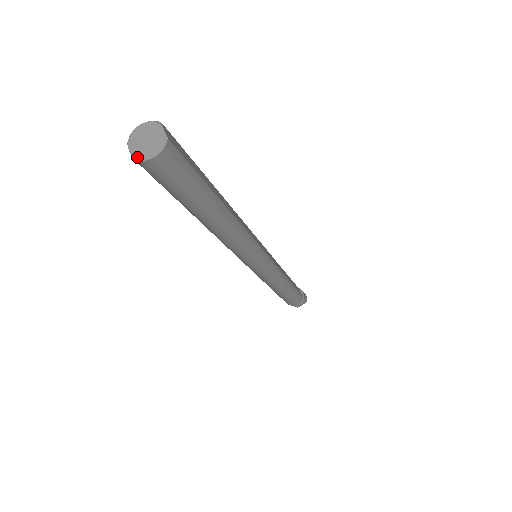
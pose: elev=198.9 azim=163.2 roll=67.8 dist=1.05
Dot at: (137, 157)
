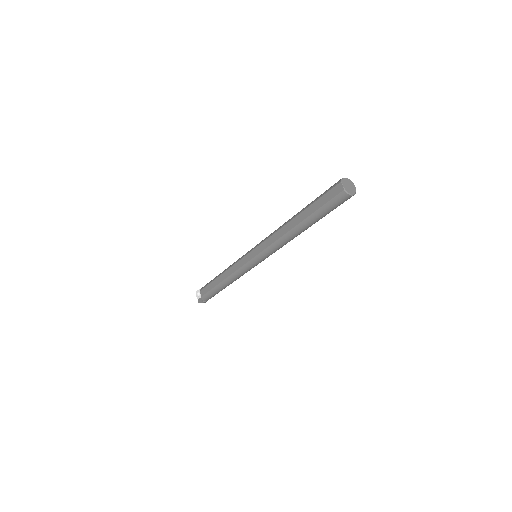
Dot at: (347, 191)
